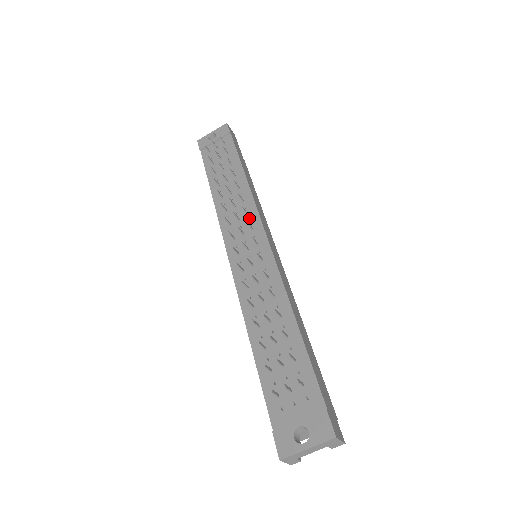
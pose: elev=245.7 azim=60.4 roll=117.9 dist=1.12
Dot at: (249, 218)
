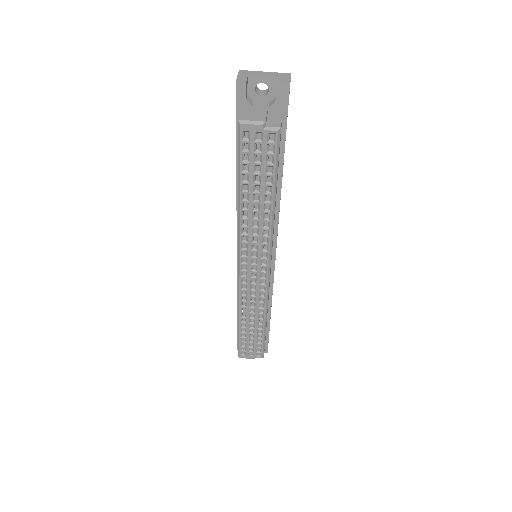
Dot at: occluded
